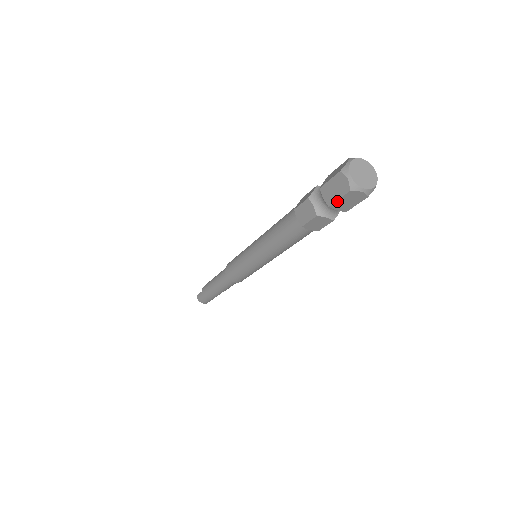
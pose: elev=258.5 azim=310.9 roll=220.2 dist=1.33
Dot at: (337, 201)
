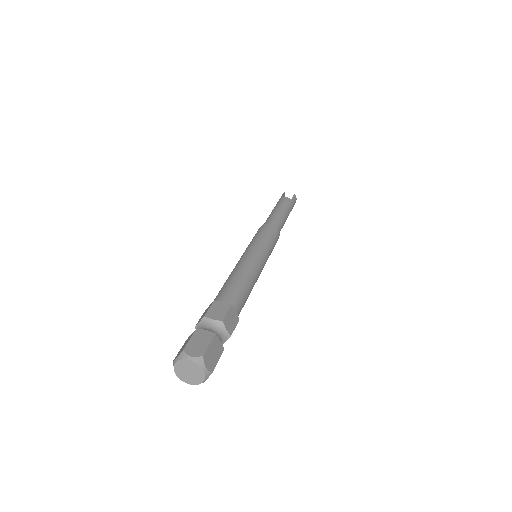
Dot at: occluded
